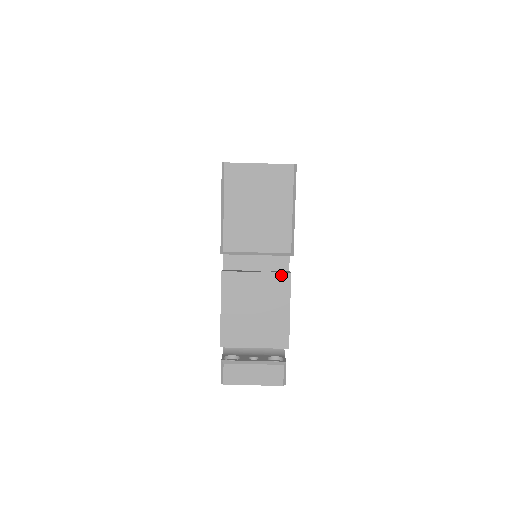
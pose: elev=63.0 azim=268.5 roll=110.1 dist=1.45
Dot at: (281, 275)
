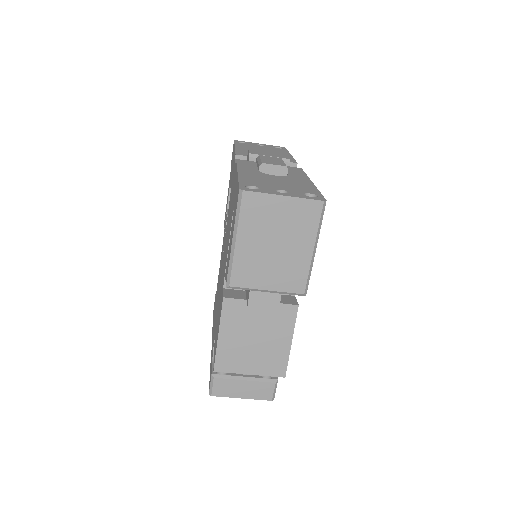
Dot at: (288, 307)
